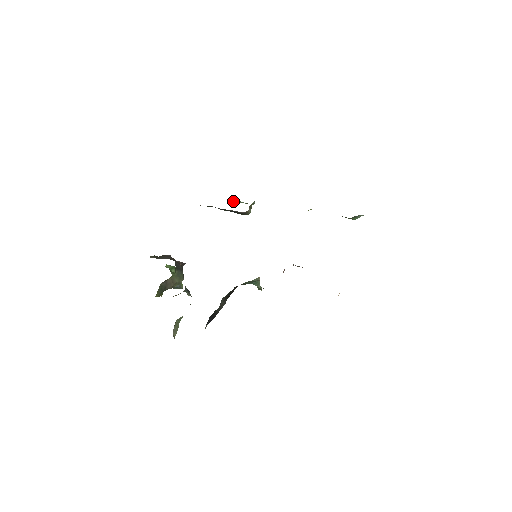
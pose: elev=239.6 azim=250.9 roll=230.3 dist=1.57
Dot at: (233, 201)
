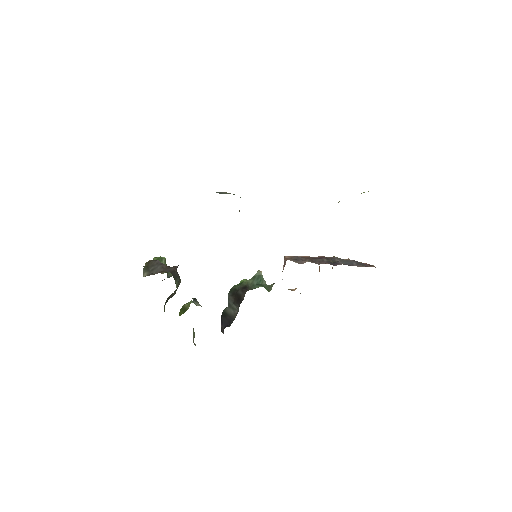
Dot at: occluded
